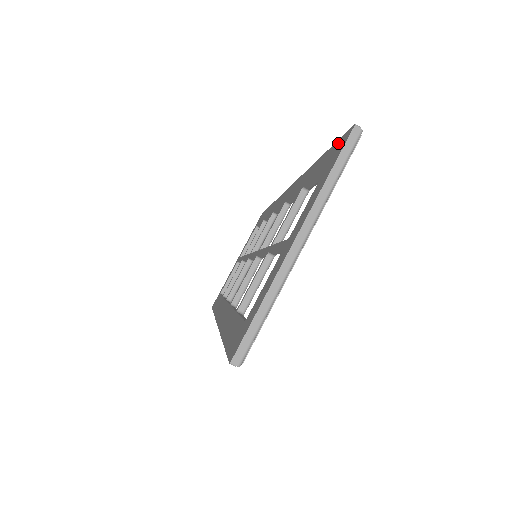
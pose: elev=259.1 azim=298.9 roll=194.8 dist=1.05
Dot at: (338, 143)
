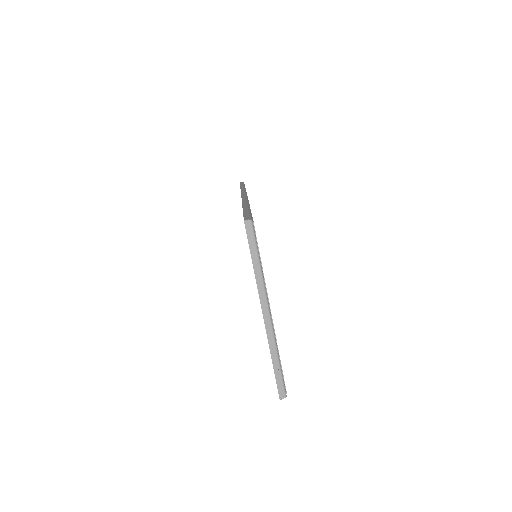
Dot at: occluded
